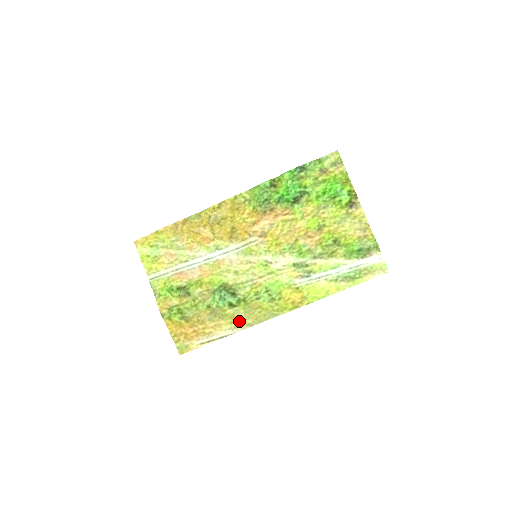
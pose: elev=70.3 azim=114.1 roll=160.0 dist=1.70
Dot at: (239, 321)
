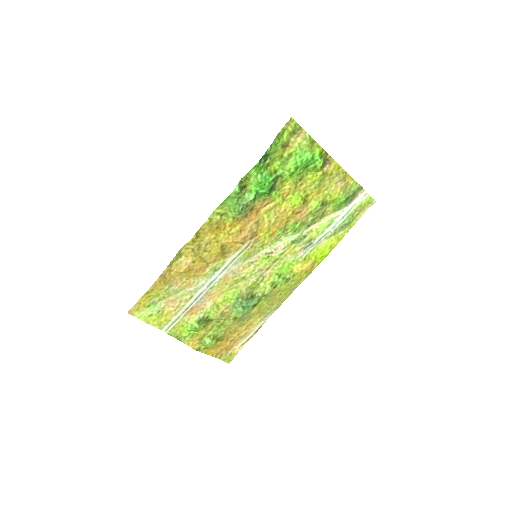
Dot at: (266, 311)
